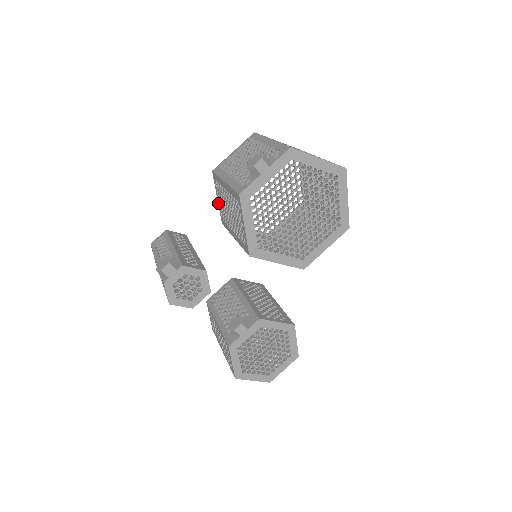
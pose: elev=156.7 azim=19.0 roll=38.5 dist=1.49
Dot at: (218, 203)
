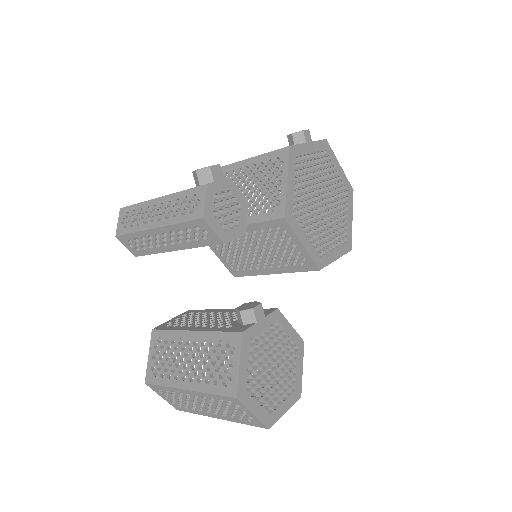
Dot at: occluded
